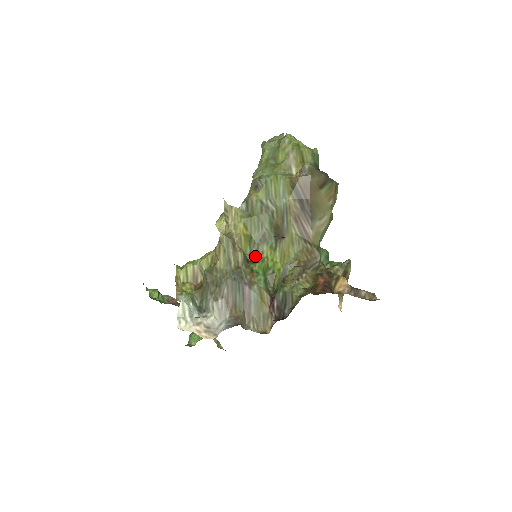
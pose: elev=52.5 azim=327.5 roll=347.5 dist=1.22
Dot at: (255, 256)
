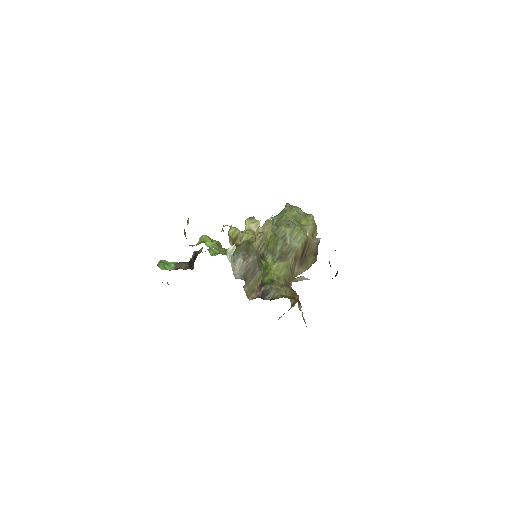
Dot at: (264, 256)
